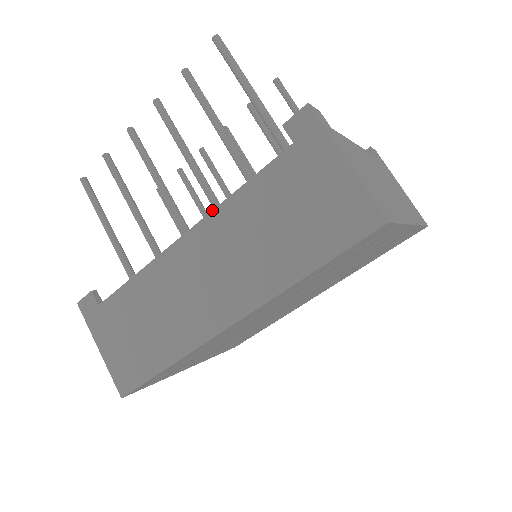
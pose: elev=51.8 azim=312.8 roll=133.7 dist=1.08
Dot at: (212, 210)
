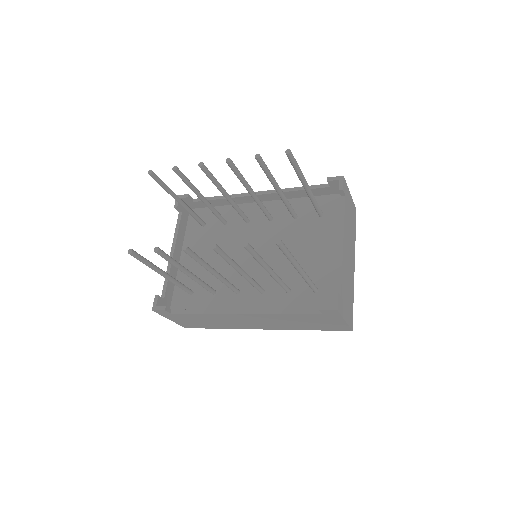
Dot at: (264, 314)
